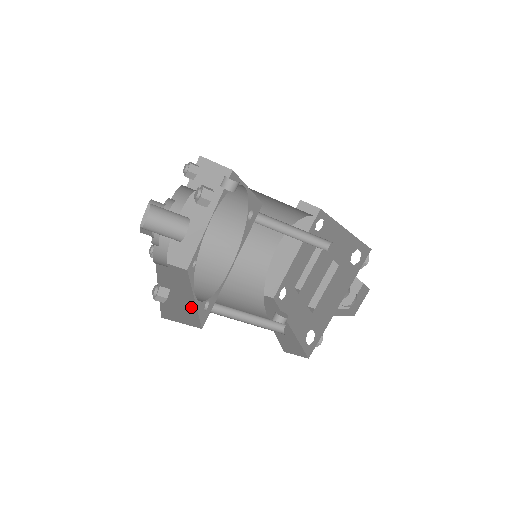
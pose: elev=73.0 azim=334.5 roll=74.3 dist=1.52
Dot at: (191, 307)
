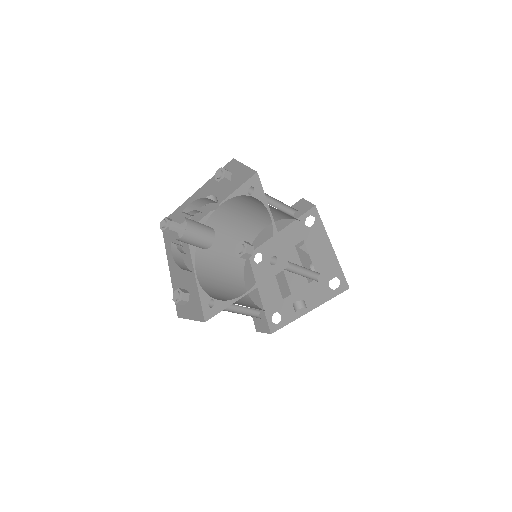
Dot at: occluded
